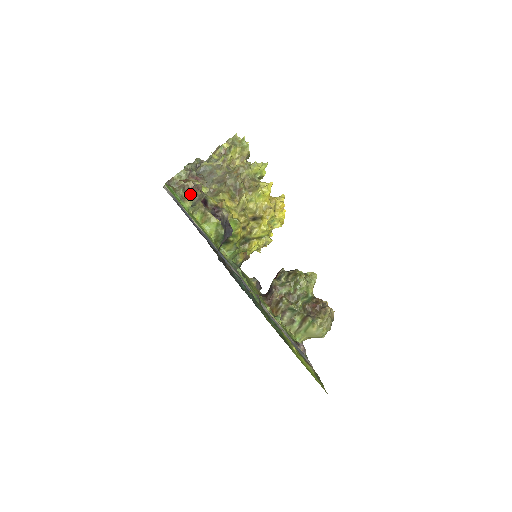
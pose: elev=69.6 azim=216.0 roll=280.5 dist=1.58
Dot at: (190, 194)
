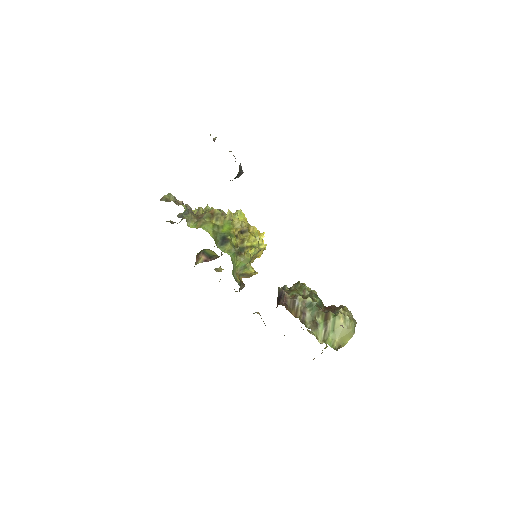
Dot at: occluded
